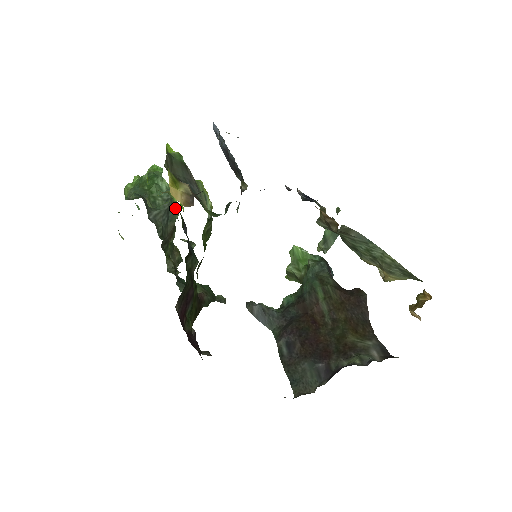
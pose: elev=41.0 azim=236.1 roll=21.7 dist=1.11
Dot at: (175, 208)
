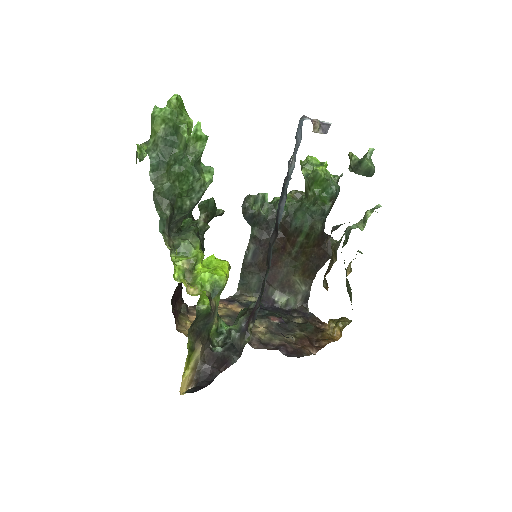
Dot at: occluded
